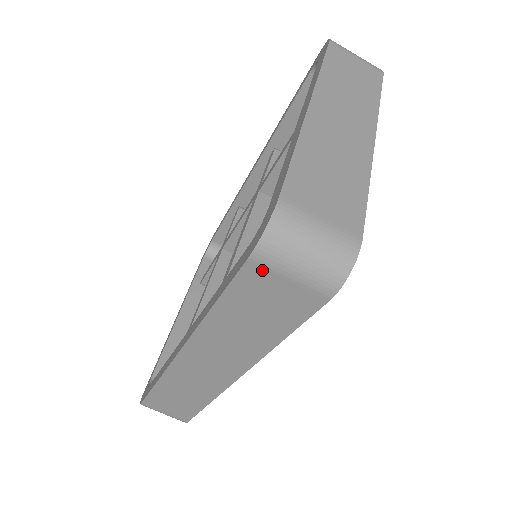
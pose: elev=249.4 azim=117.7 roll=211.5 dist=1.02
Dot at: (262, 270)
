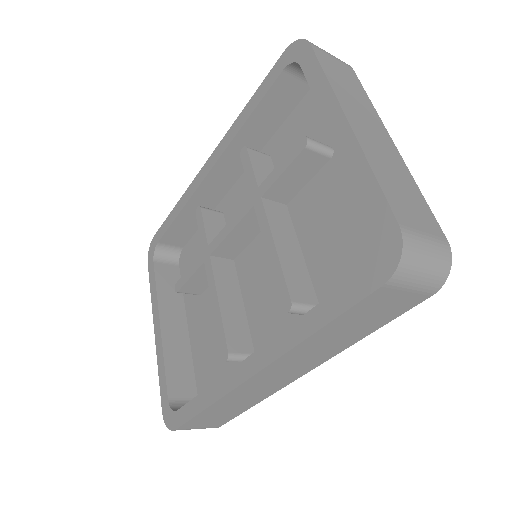
Dot at: (390, 290)
